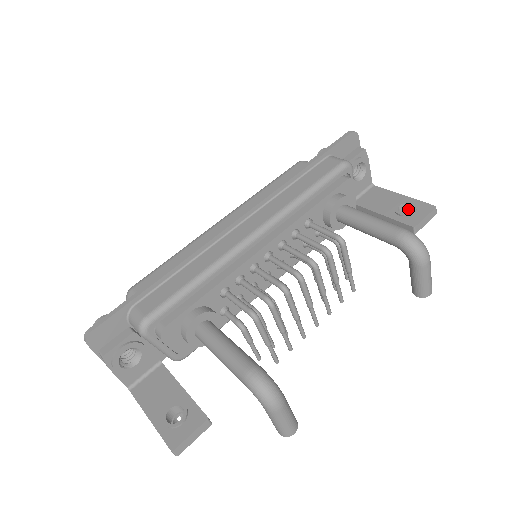
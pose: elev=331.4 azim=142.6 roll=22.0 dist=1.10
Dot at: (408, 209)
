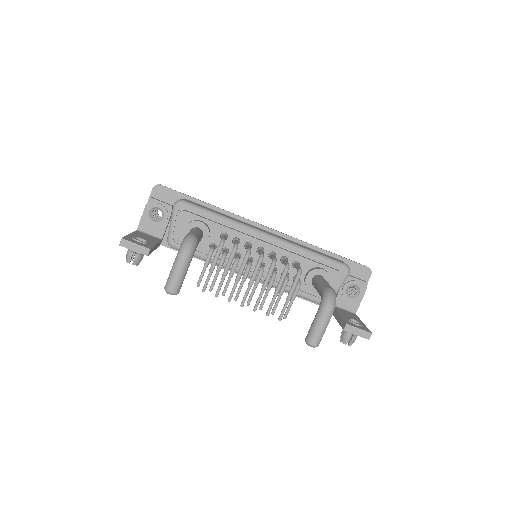
Dot at: occluded
